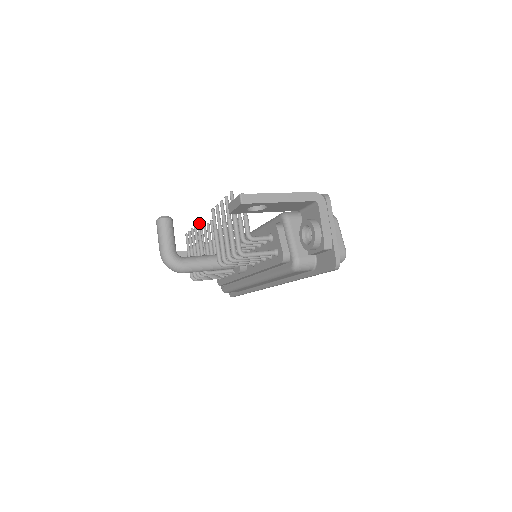
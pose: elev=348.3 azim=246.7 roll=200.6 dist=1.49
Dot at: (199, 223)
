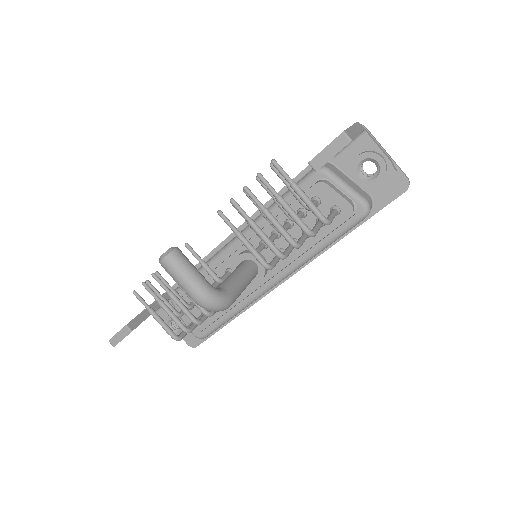
Dot at: occluded
